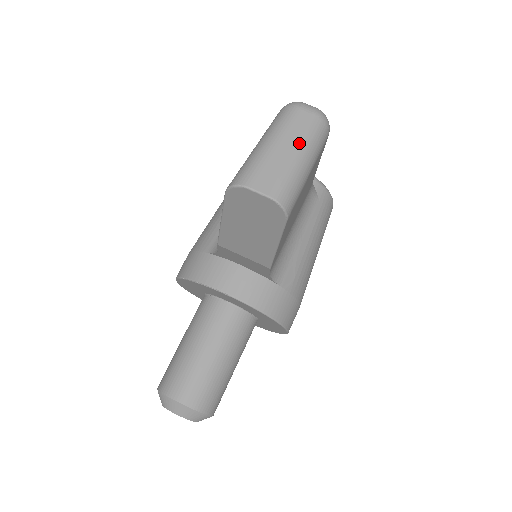
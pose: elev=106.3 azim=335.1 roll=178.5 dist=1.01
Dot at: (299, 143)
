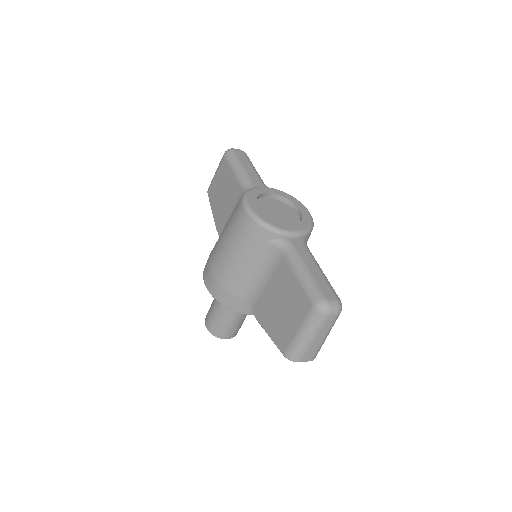
Dot at: (327, 333)
